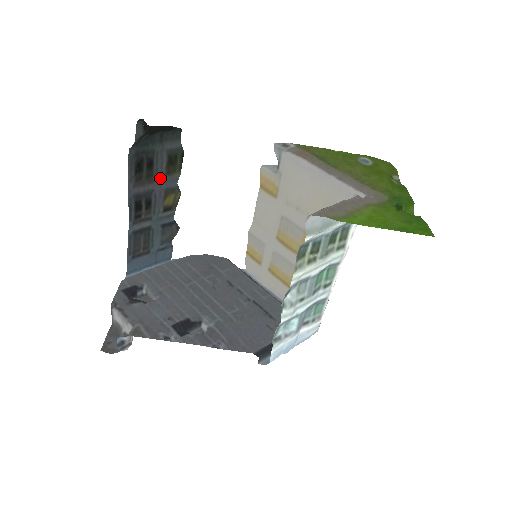
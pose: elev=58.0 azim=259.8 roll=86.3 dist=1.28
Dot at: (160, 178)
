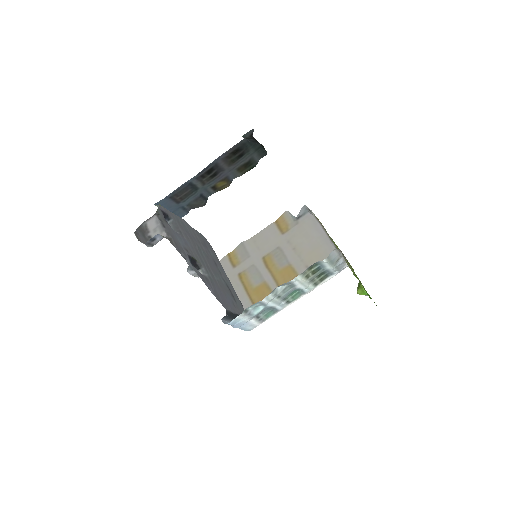
Dot at: (233, 167)
